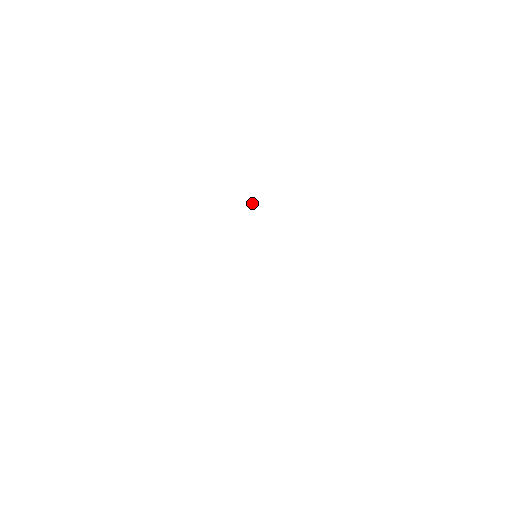
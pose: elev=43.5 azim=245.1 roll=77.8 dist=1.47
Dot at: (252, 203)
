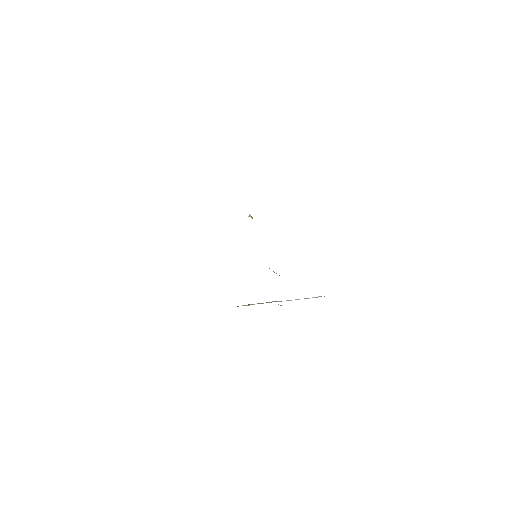
Dot at: occluded
